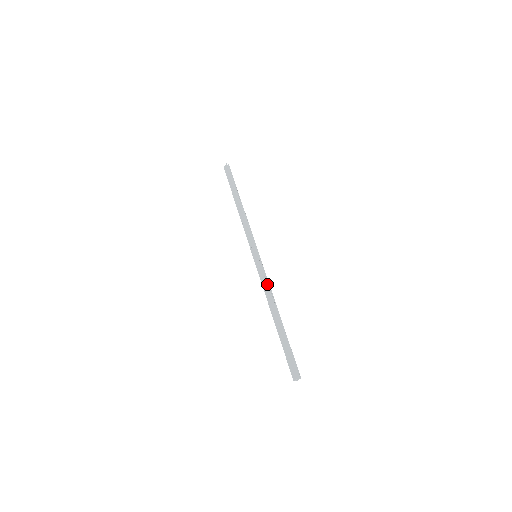
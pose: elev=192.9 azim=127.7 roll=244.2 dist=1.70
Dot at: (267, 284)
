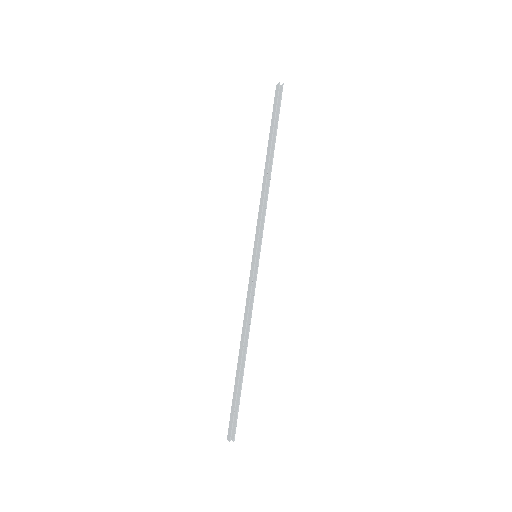
Dot at: (251, 304)
